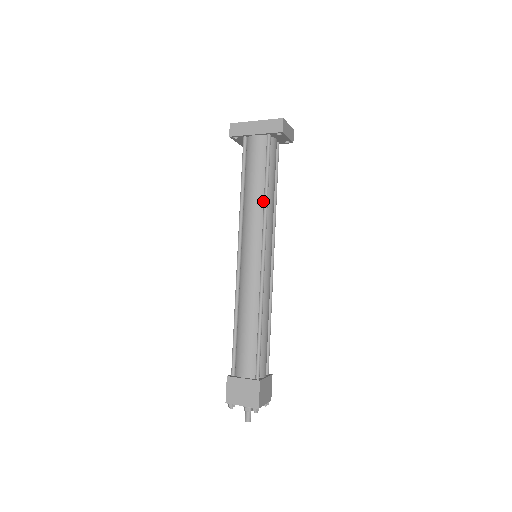
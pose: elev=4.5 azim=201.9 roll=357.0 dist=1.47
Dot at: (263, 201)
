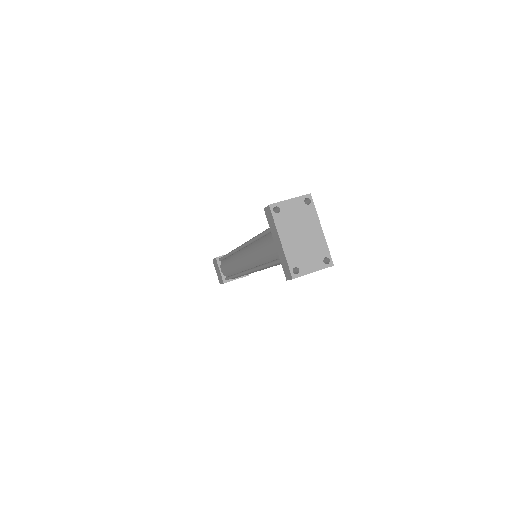
Dot at: (262, 263)
